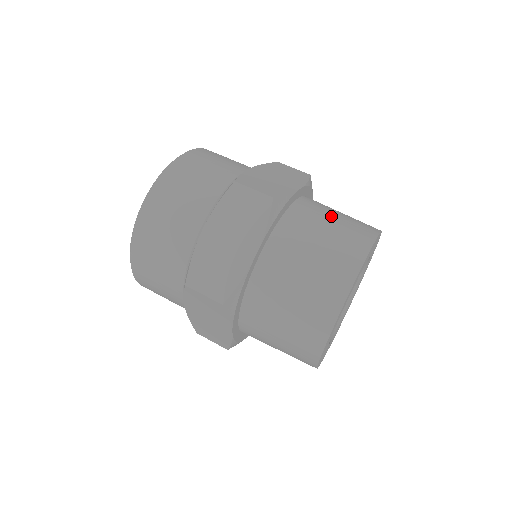
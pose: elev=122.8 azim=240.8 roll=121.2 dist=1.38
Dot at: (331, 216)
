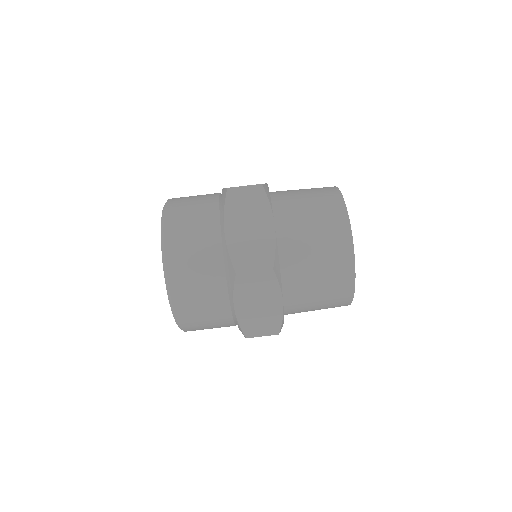
Dot at: (298, 190)
